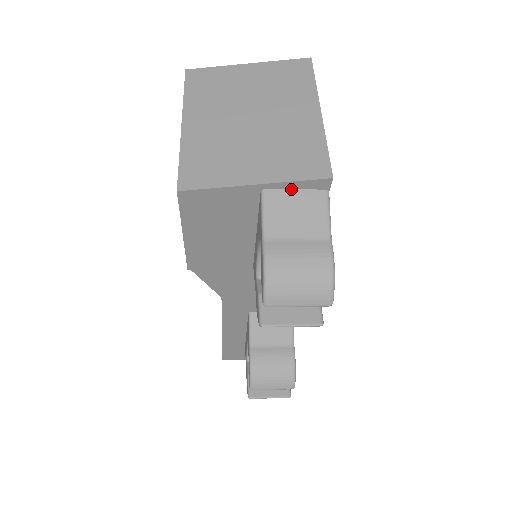
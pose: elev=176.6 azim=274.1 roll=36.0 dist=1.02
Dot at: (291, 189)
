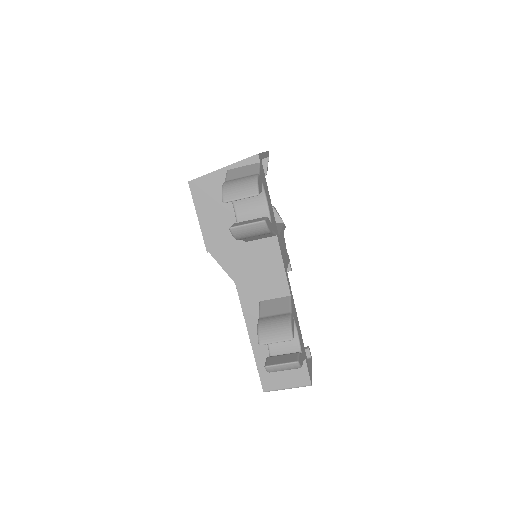
Dot at: (241, 167)
